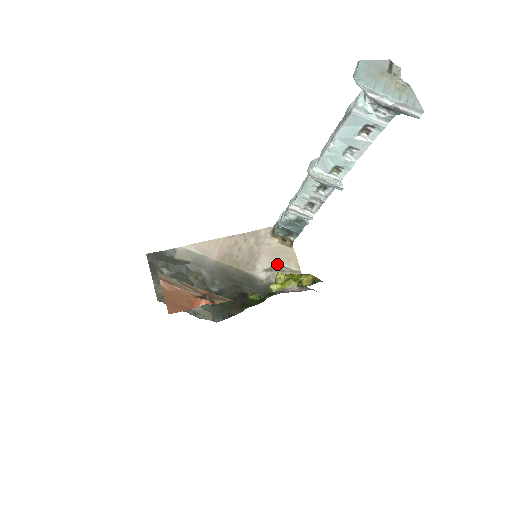
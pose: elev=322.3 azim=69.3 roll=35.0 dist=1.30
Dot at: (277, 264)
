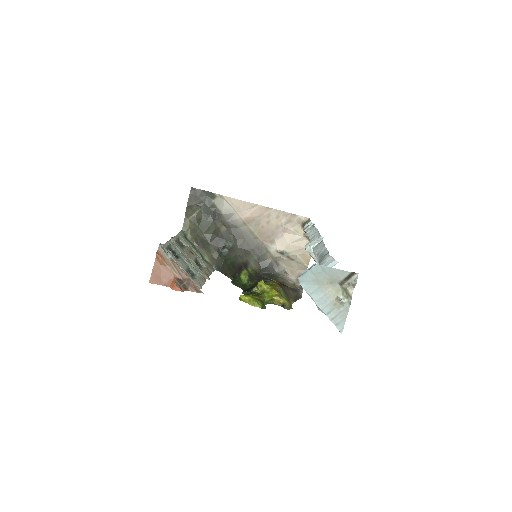
Dot at: (291, 251)
